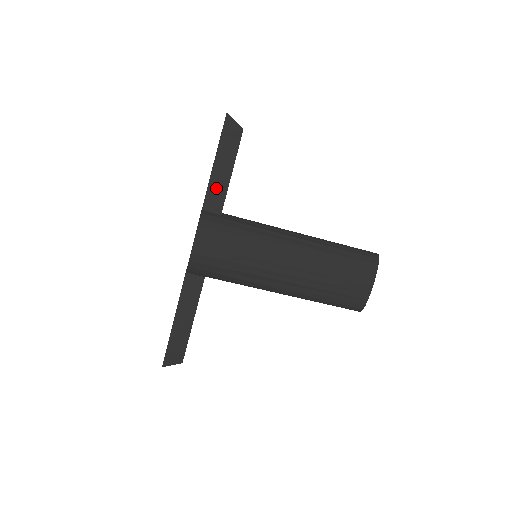
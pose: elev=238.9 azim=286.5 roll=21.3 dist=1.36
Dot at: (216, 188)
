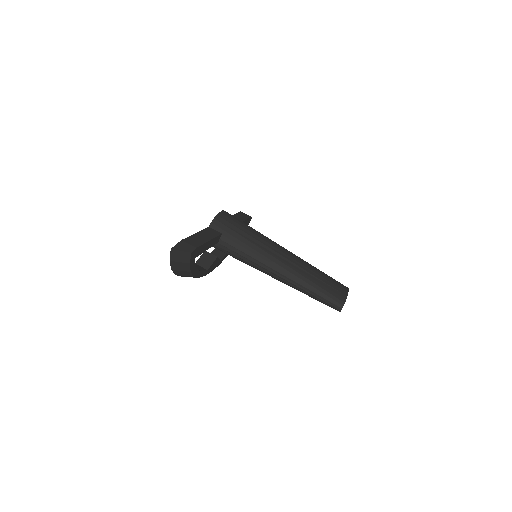
Dot at: occluded
